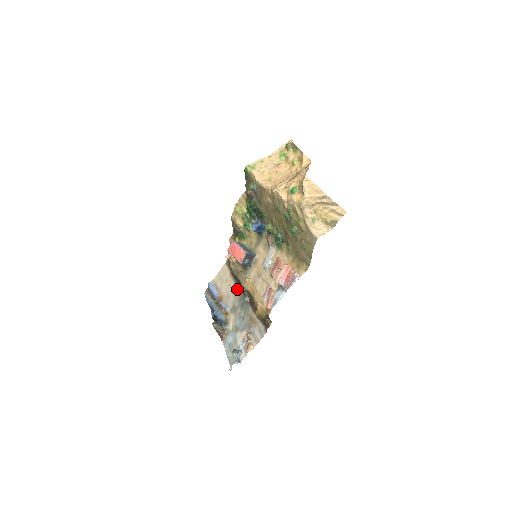
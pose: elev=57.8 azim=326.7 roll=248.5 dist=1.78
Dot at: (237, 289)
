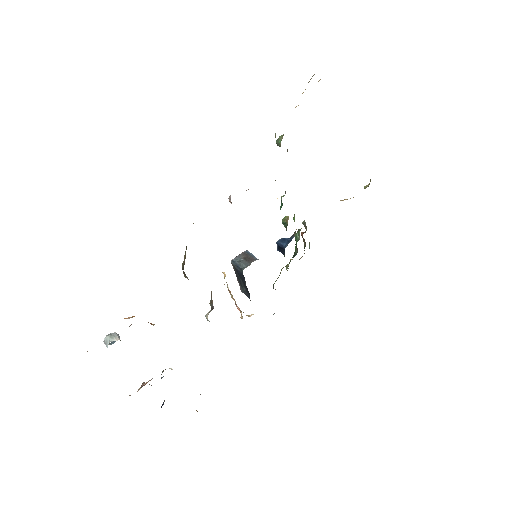
Dot at: occluded
